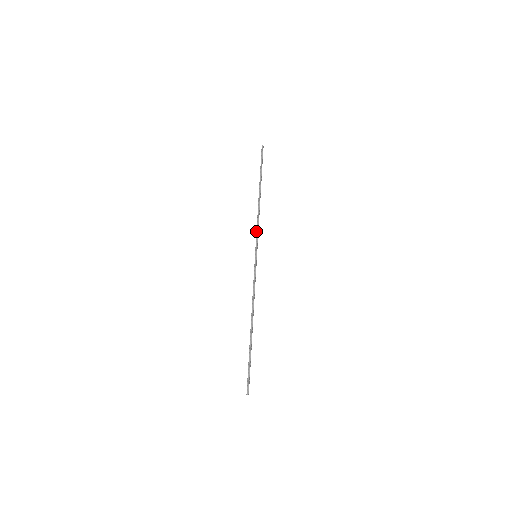
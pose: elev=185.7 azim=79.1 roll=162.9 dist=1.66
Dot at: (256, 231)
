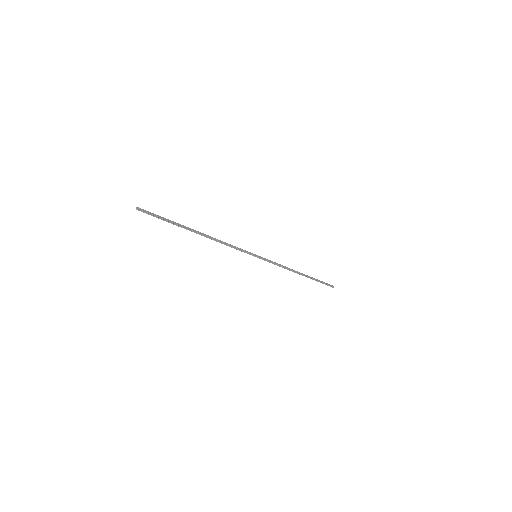
Dot at: (273, 263)
